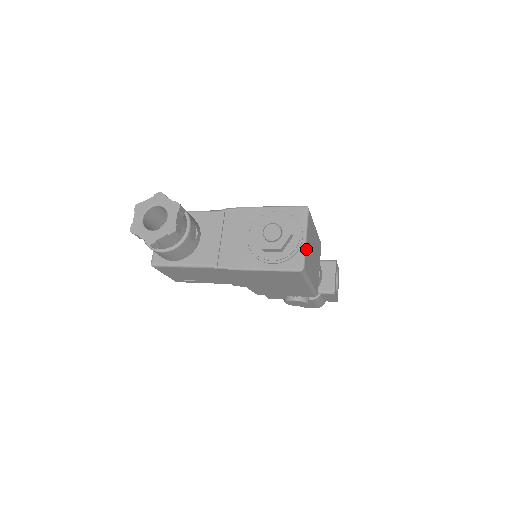
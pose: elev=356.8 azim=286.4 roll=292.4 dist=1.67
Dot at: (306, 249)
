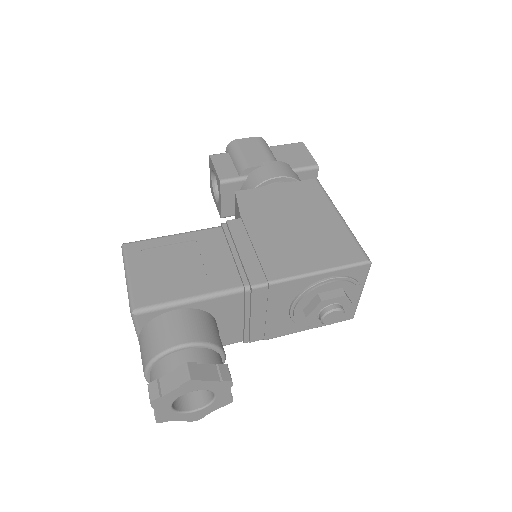
Dot at: occluded
